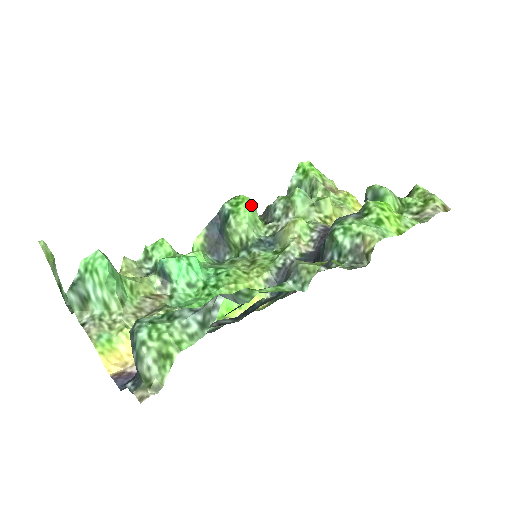
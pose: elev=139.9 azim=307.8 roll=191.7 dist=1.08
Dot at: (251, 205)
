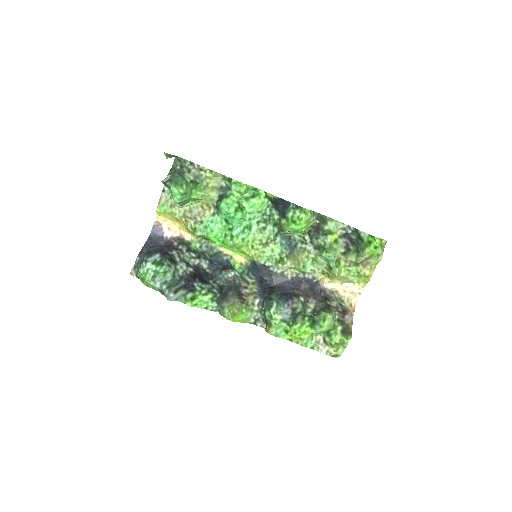
Dot at: (299, 230)
